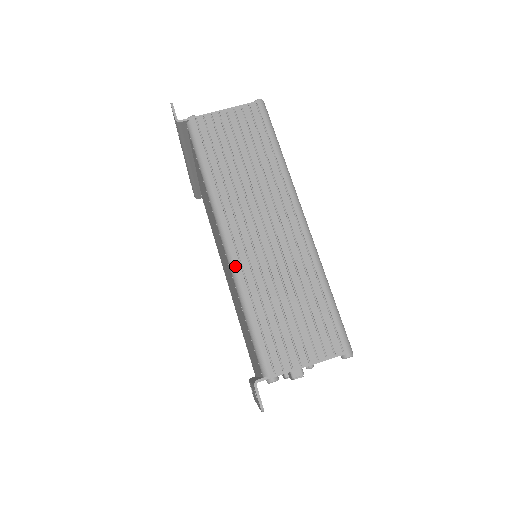
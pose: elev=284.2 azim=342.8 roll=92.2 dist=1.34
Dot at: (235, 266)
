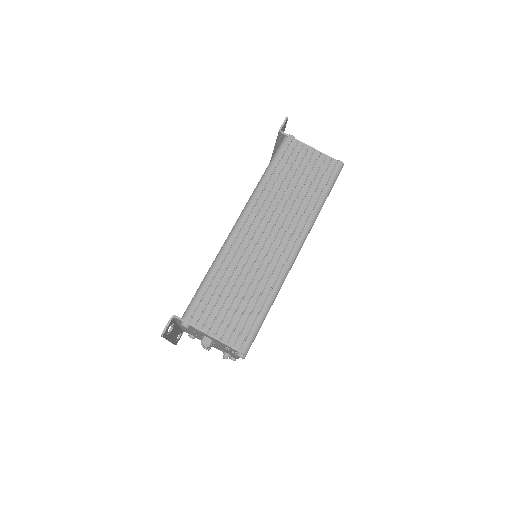
Dot at: (229, 242)
